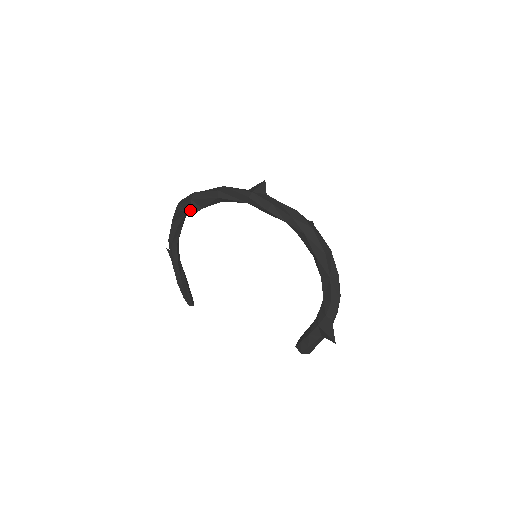
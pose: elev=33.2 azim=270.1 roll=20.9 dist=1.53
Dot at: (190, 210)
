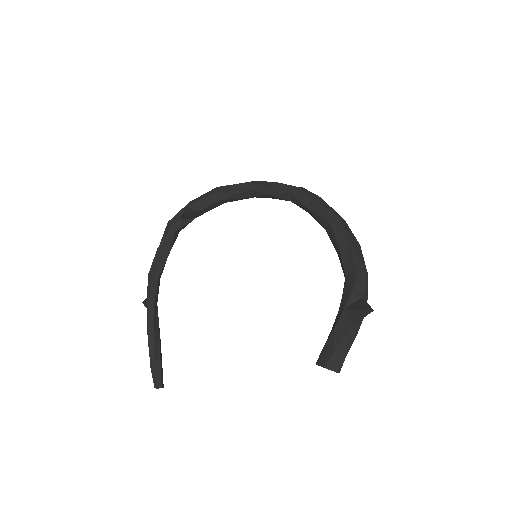
Dot at: (183, 211)
